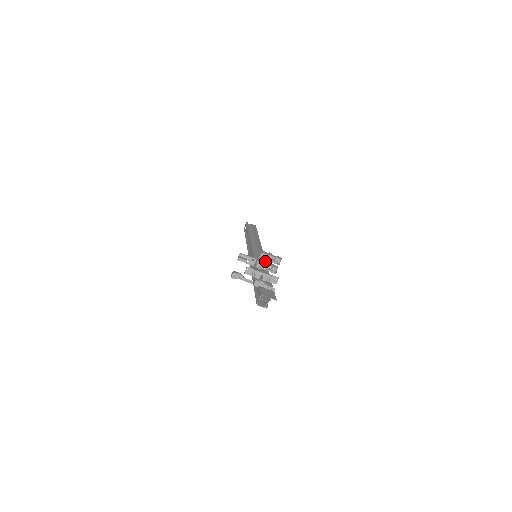
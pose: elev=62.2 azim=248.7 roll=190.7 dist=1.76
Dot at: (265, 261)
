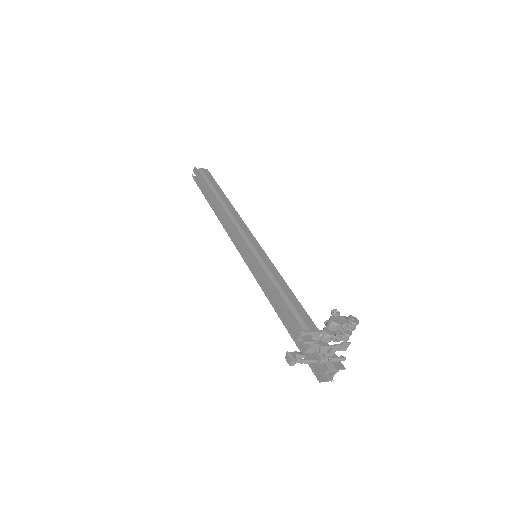
Dot at: occluded
